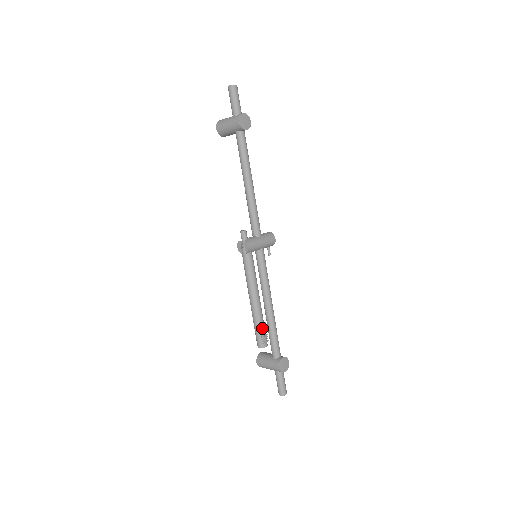
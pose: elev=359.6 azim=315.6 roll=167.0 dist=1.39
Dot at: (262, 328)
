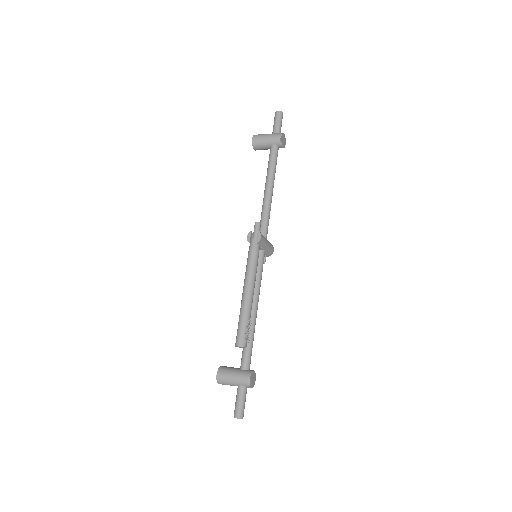
Dot at: (249, 324)
